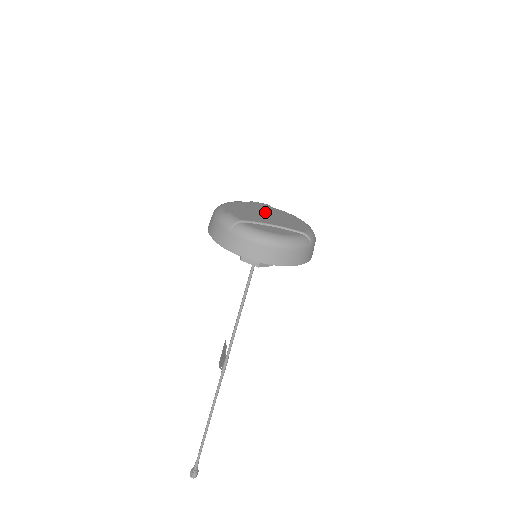
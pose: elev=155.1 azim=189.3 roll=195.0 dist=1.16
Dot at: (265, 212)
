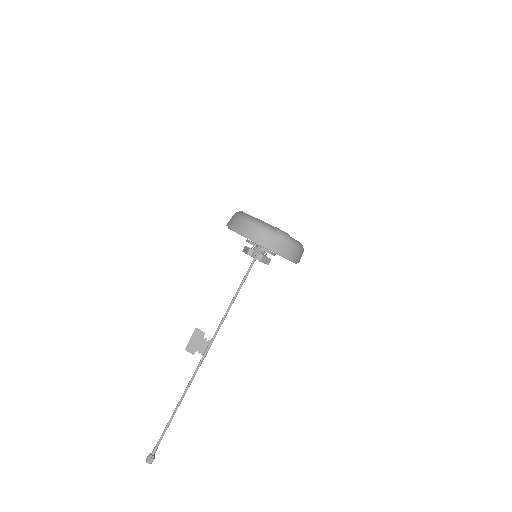
Dot at: occluded
